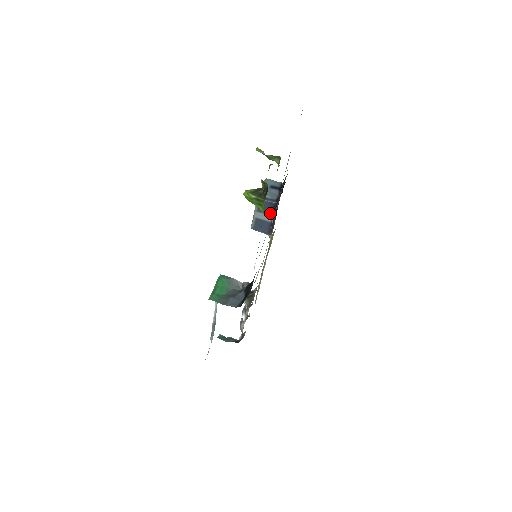
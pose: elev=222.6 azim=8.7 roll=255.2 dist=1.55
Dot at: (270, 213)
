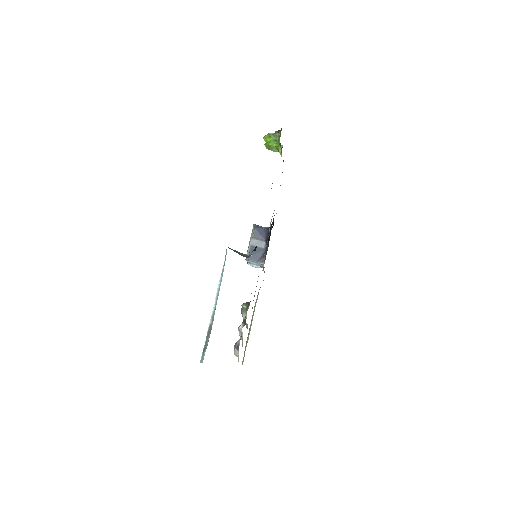
Dot at: (264, 239)
